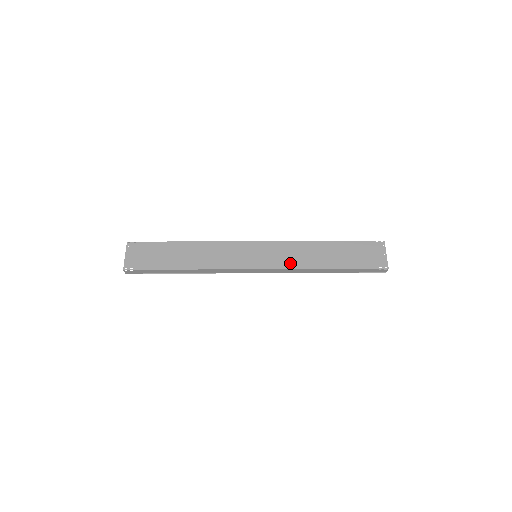
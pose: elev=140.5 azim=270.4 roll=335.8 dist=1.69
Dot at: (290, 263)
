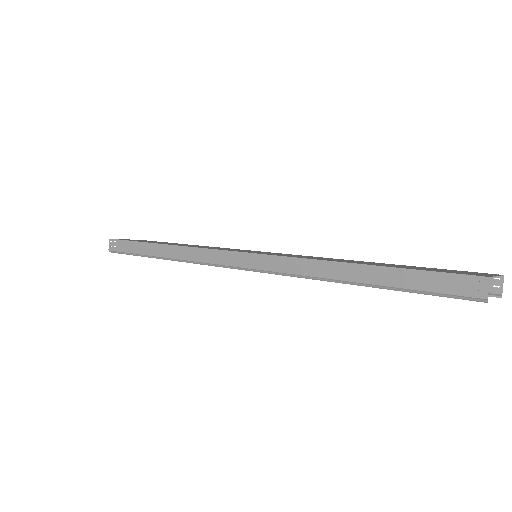
Dot at: (294, 256)
